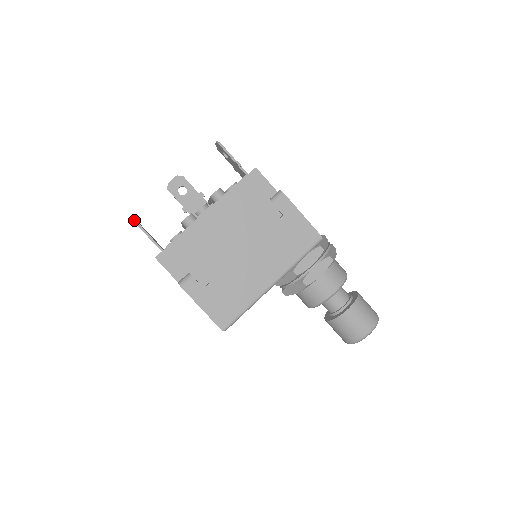
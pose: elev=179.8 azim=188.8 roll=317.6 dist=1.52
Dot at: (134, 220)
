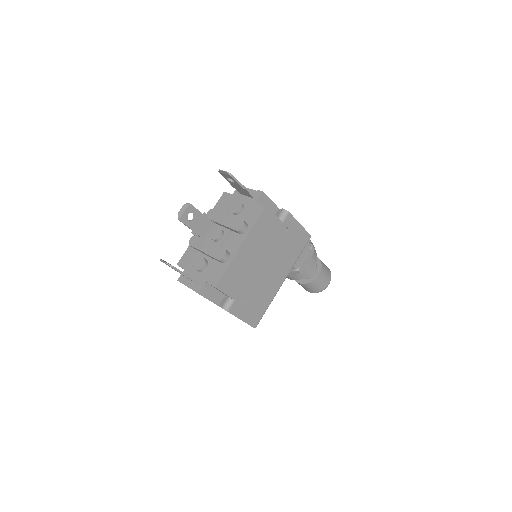
Dot at: (173, 267)
